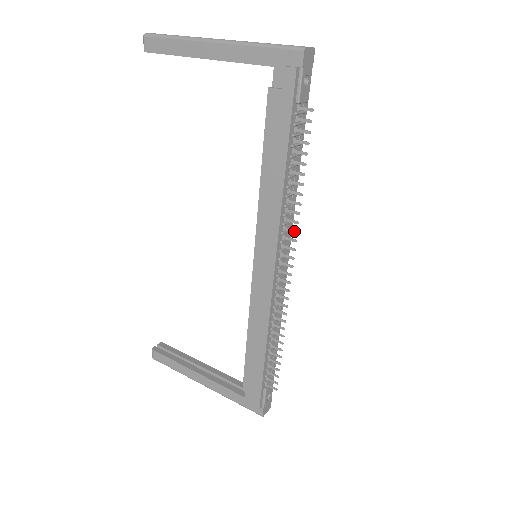
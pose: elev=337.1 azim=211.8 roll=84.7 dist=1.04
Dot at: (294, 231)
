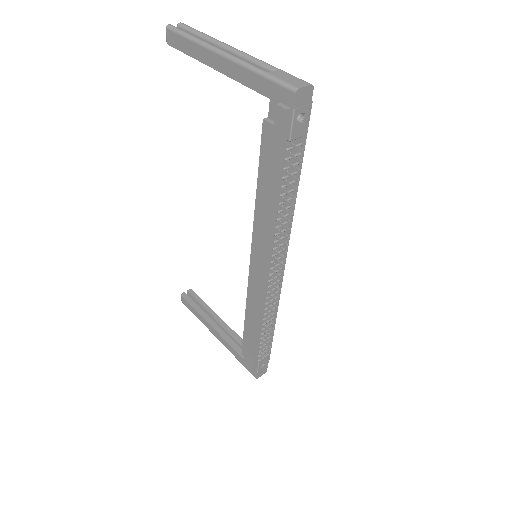
Dot at: (283, 250)
